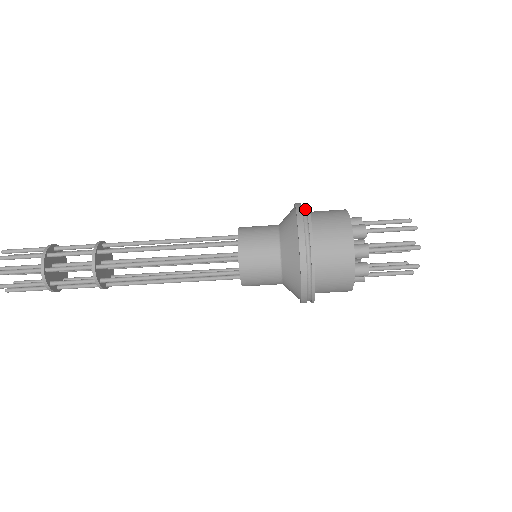
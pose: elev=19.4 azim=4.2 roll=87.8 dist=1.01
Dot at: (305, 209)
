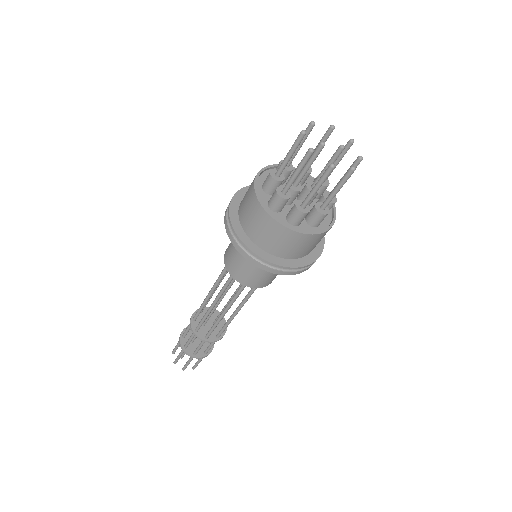
Dot at: (233, 199)
